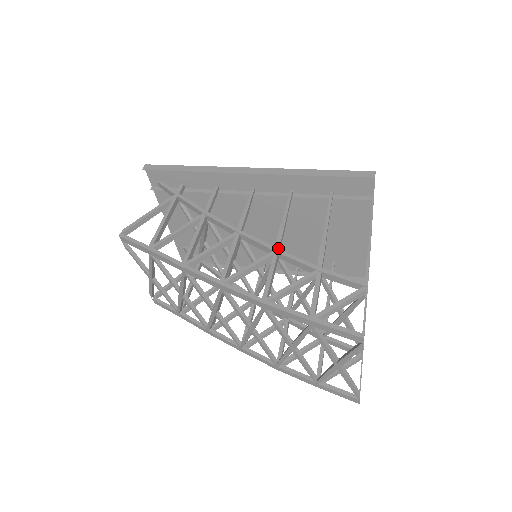
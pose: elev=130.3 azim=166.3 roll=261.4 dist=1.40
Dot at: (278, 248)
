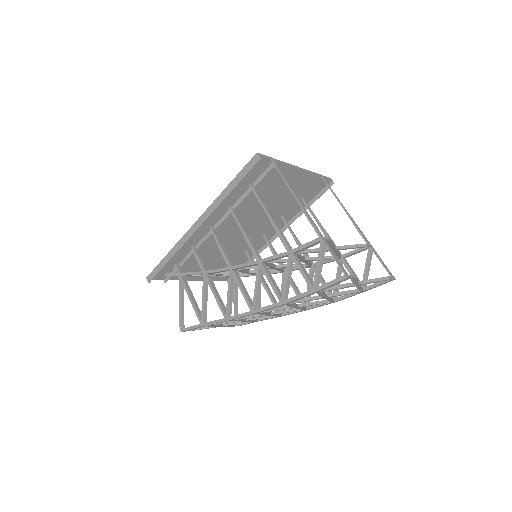
Dot at: (258, 259)
